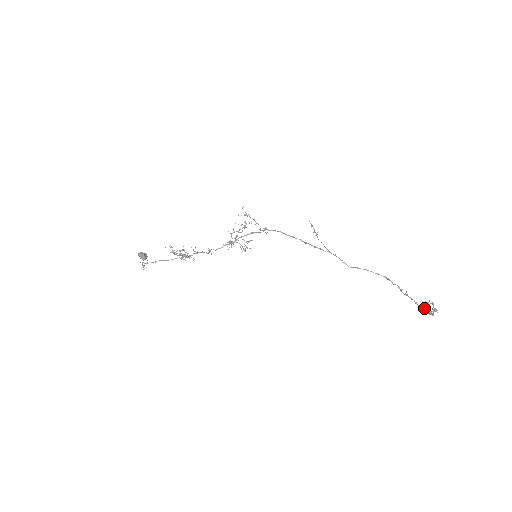
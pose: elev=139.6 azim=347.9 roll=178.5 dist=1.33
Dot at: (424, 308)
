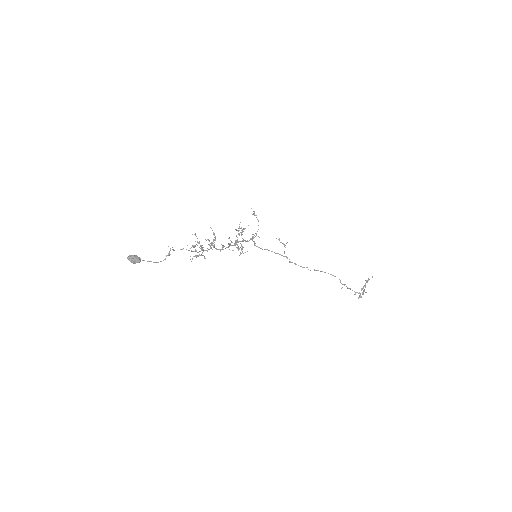
Dot at: occluded
